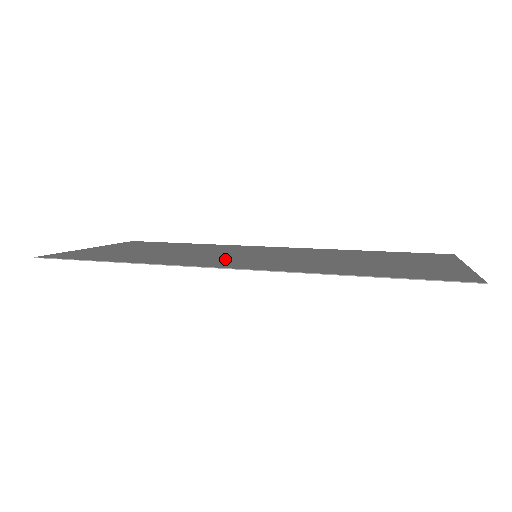
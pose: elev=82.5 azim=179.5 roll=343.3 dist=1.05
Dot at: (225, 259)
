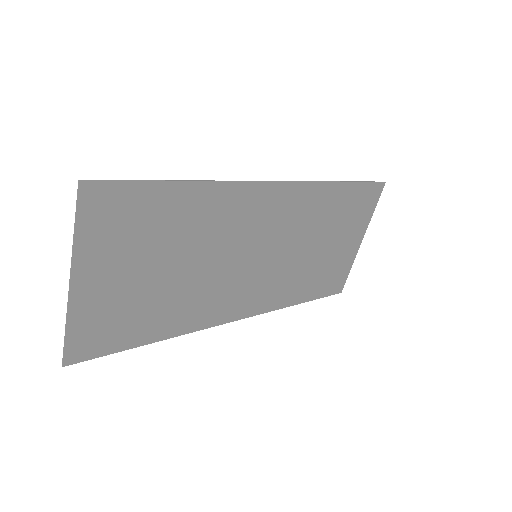
Dot at: (250, 226)
